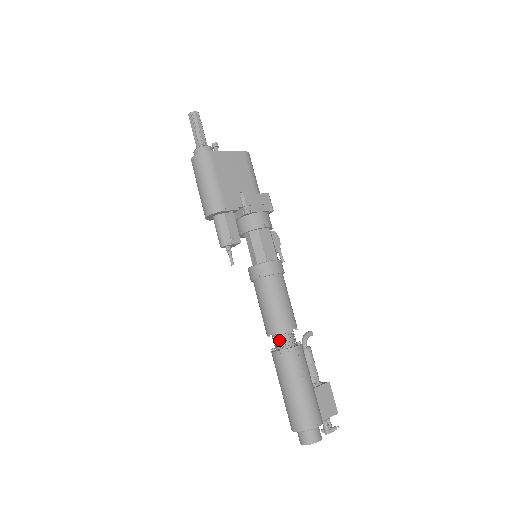
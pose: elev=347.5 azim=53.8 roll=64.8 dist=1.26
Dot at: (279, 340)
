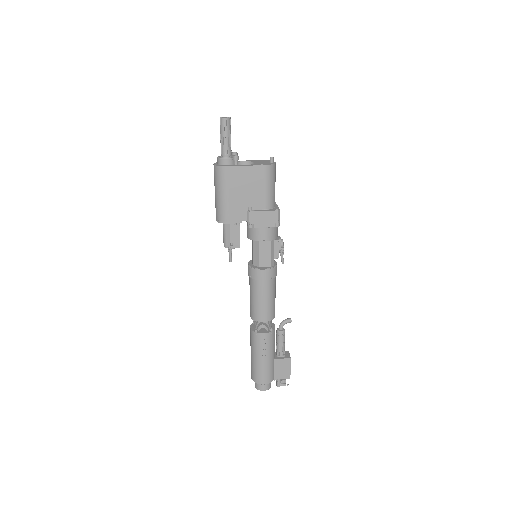
Dot at: (255, 322)
